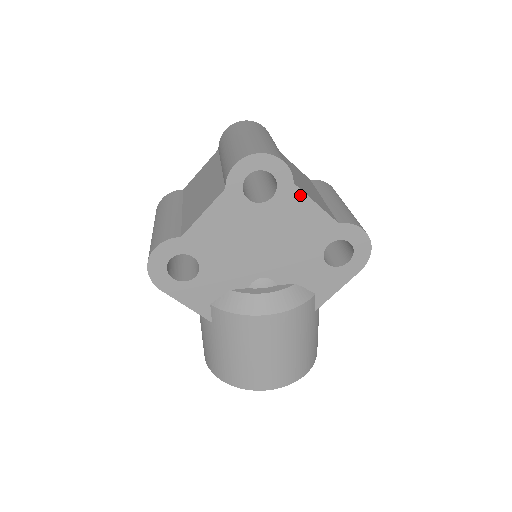
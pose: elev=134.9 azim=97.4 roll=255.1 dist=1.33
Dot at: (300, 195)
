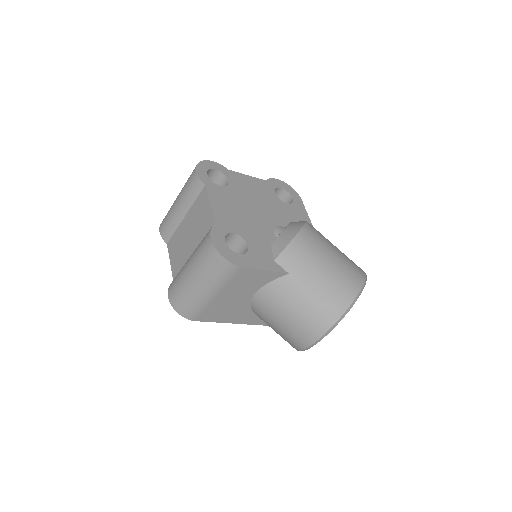
Dot at: (237, 174)
